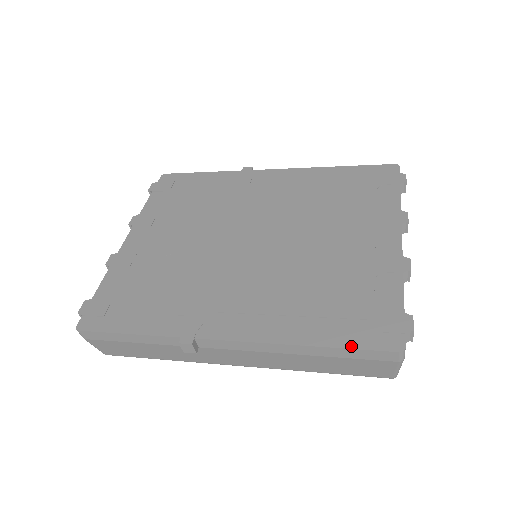
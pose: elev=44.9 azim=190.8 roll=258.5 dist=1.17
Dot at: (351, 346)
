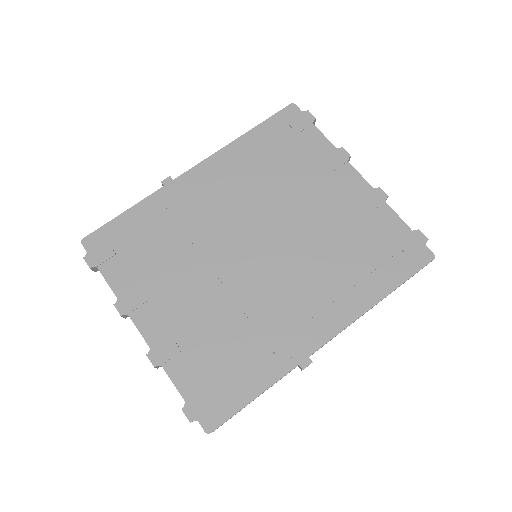
Dot at: (407, 278)
